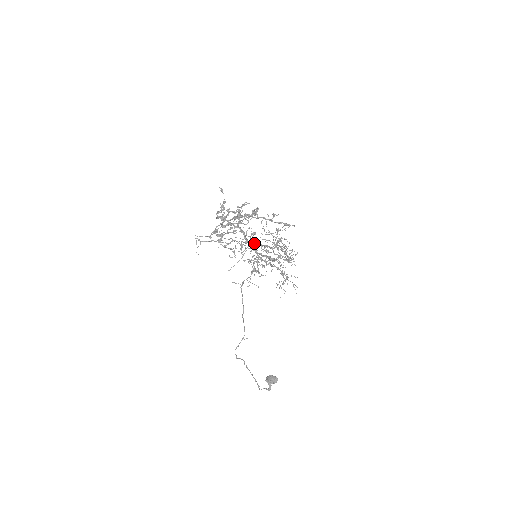
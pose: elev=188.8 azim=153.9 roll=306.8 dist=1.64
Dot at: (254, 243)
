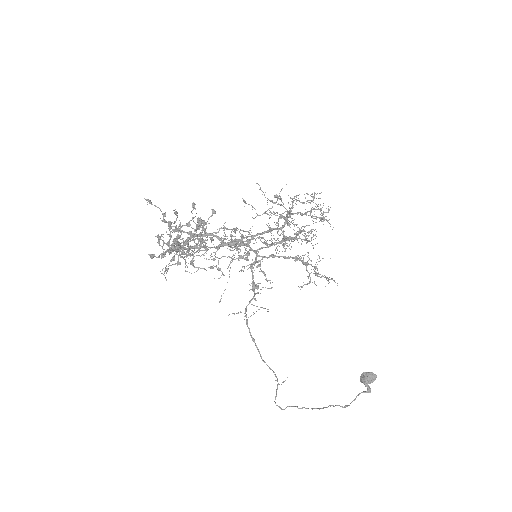
Dot at: (249, 234)
